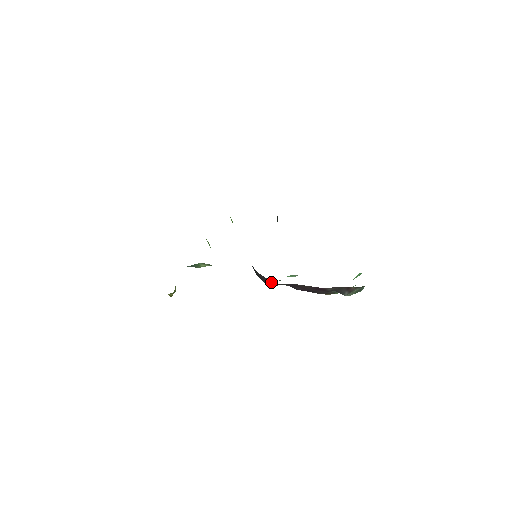
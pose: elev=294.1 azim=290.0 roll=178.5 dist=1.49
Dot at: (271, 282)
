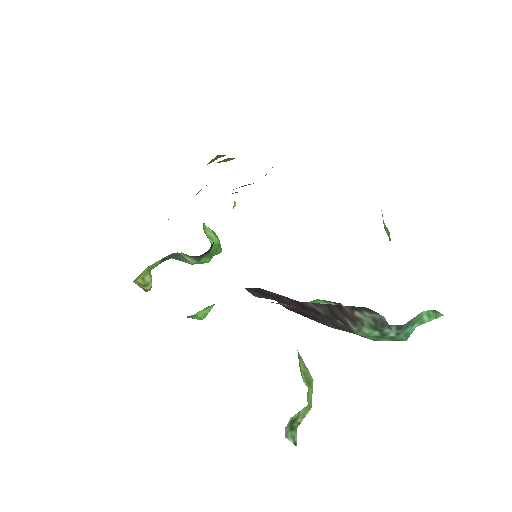
Dot at: occluded
